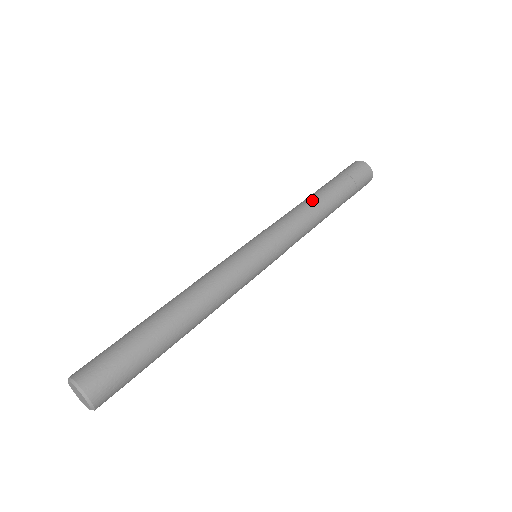
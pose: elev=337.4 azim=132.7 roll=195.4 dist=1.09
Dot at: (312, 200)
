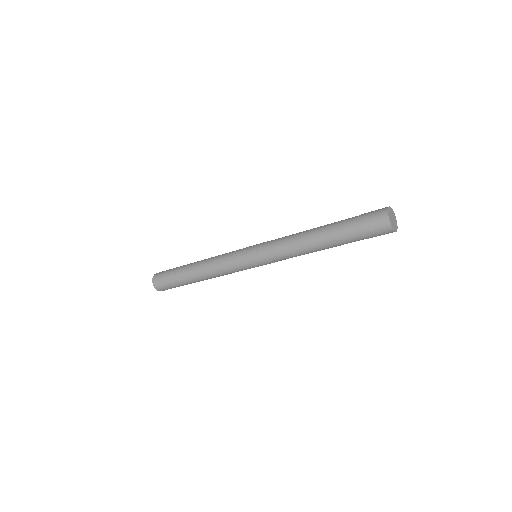
Dot at: (309, 240)
